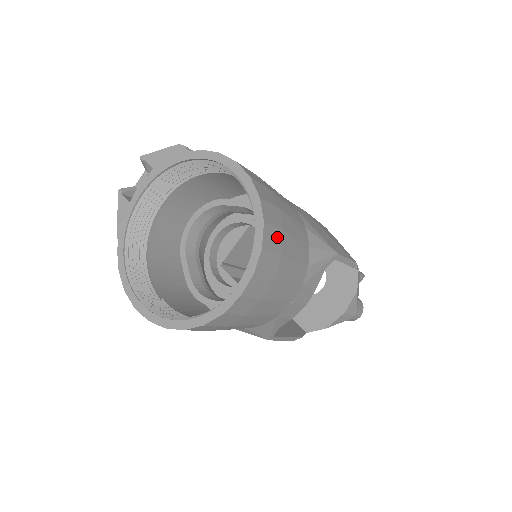
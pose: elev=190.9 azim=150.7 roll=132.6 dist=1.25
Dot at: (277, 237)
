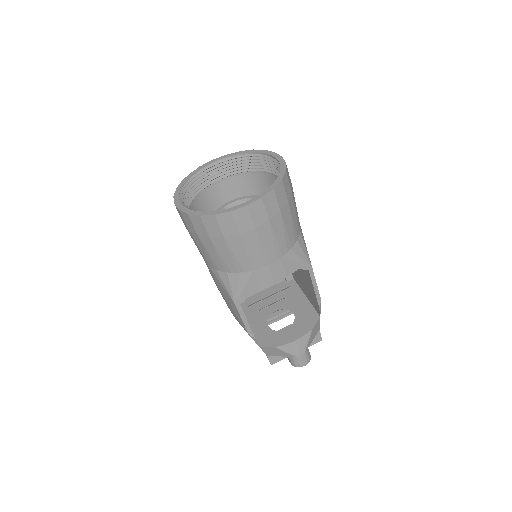
Dot at: (284, 198)
